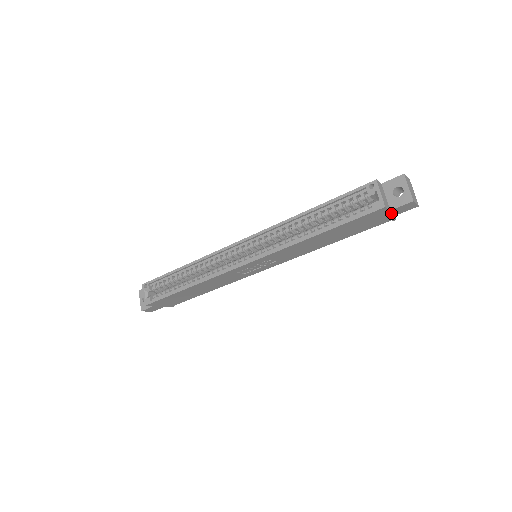
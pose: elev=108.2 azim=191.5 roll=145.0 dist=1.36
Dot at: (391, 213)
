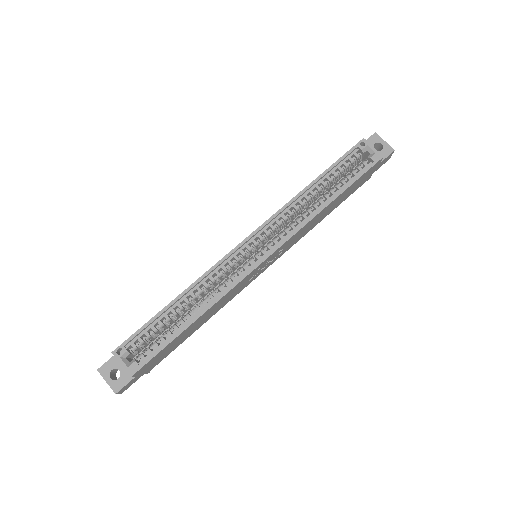
Dot at: (376, 168)
